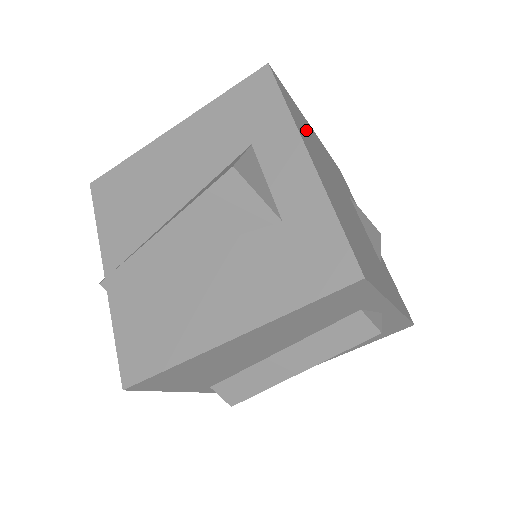
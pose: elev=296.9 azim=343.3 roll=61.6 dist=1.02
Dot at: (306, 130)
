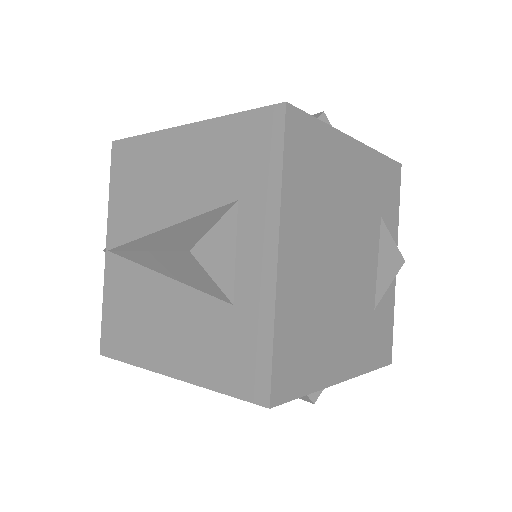
Dot at: (320, 177)
